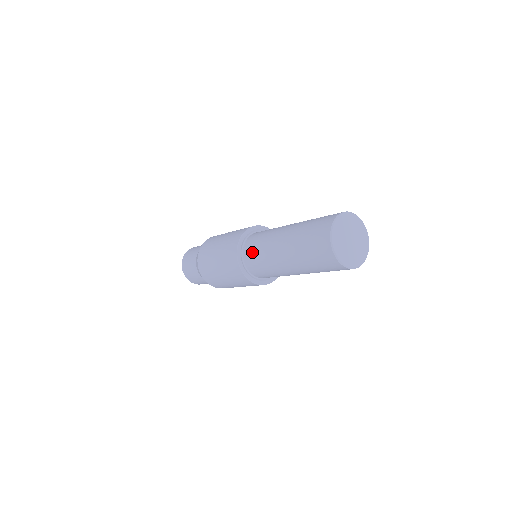
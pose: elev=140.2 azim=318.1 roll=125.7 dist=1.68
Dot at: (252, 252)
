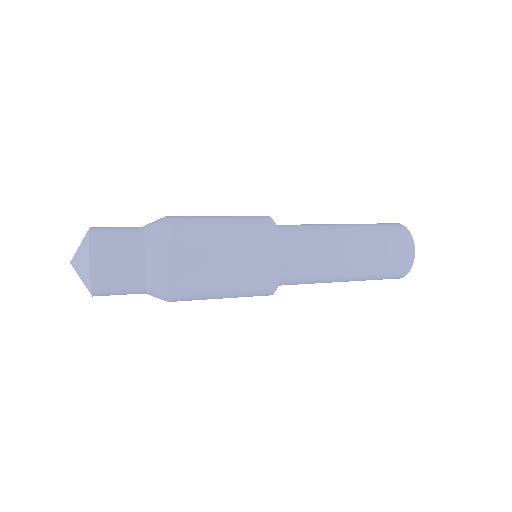
Dot at: (298, 244)
